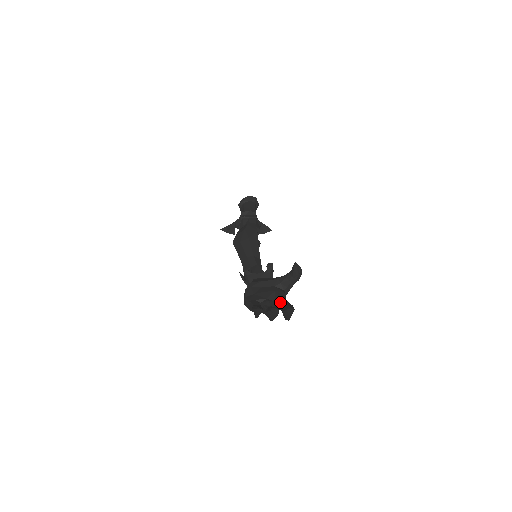
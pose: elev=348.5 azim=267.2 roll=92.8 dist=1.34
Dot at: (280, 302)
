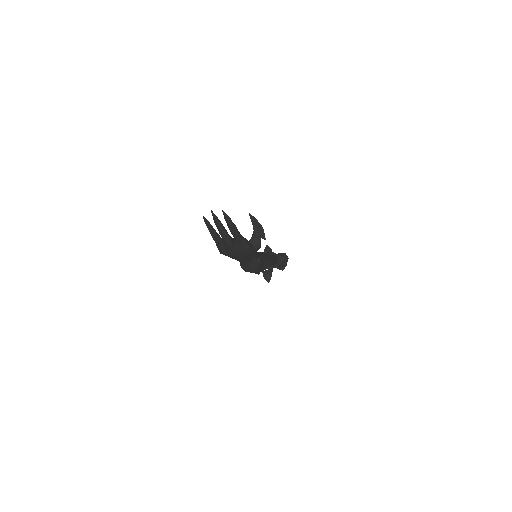
Dot at: occluded
